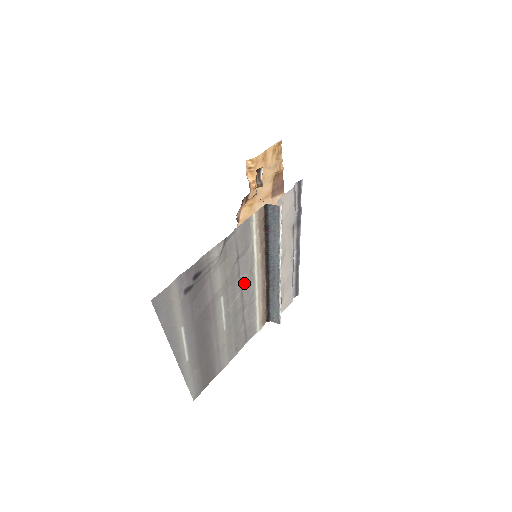
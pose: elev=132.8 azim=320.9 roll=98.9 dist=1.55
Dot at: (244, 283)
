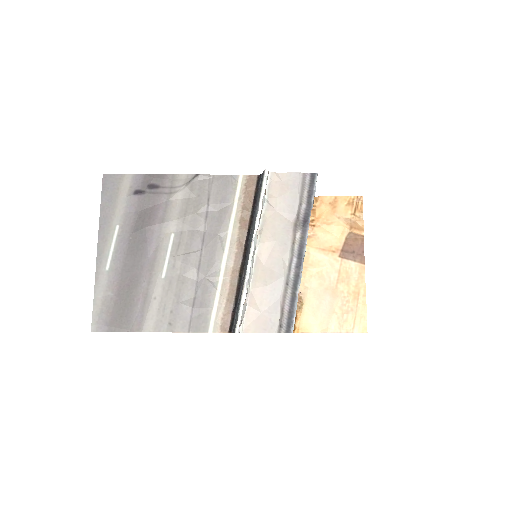
Dot at: (208, 244)
